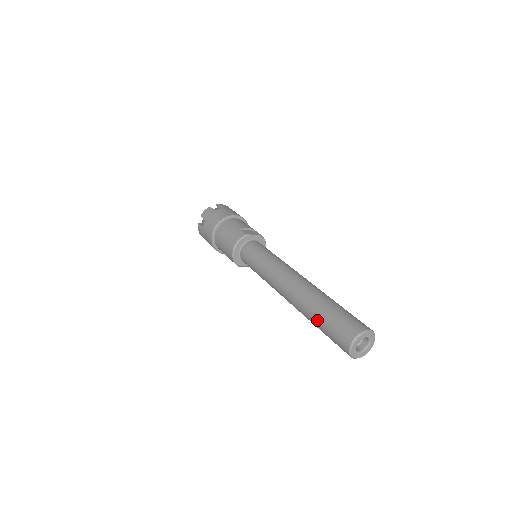
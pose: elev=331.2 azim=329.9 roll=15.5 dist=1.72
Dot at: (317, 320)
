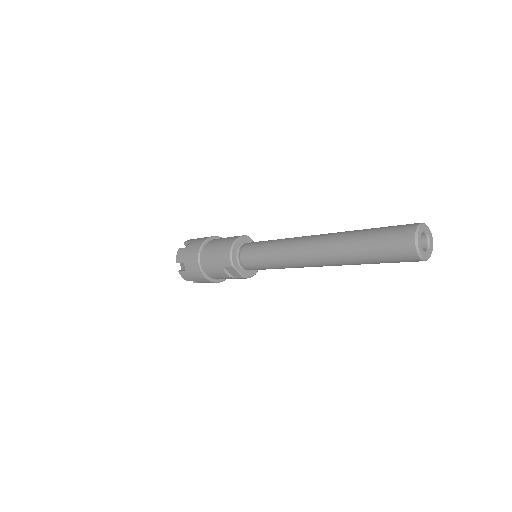
Dot at: (363, 236)
